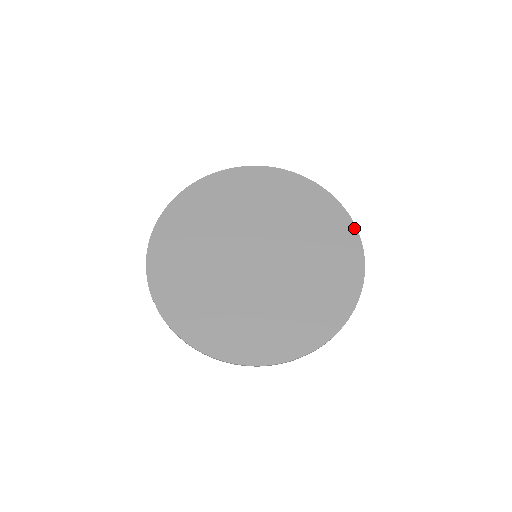
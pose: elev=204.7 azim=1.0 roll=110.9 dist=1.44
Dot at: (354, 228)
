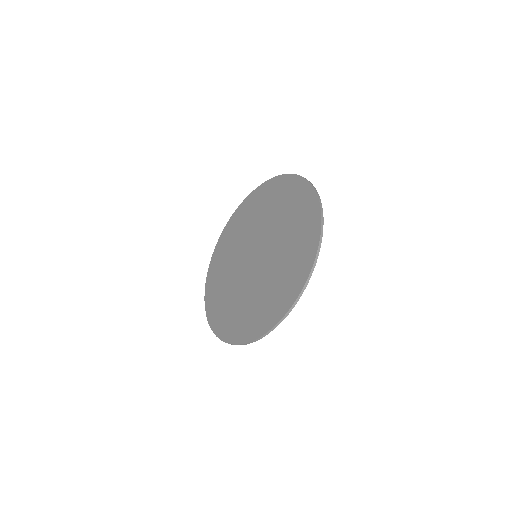
Dot at: (317, 203)
